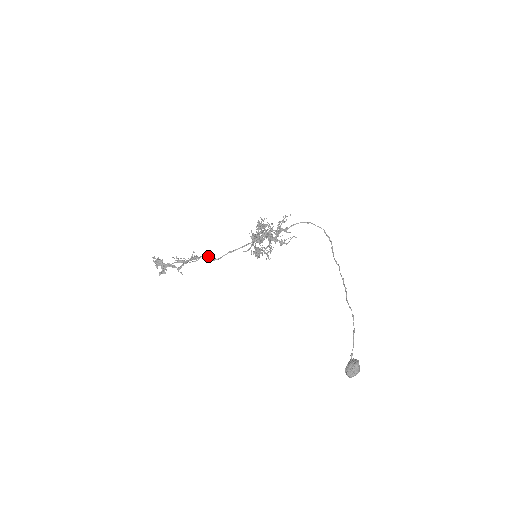
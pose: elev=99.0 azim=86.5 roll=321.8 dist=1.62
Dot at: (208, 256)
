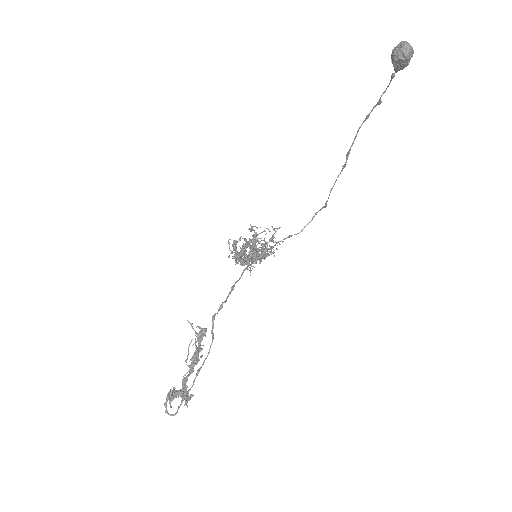
Dot at: (214, 315)
